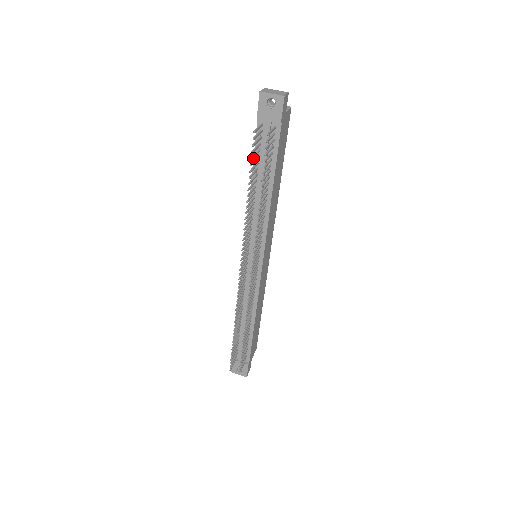
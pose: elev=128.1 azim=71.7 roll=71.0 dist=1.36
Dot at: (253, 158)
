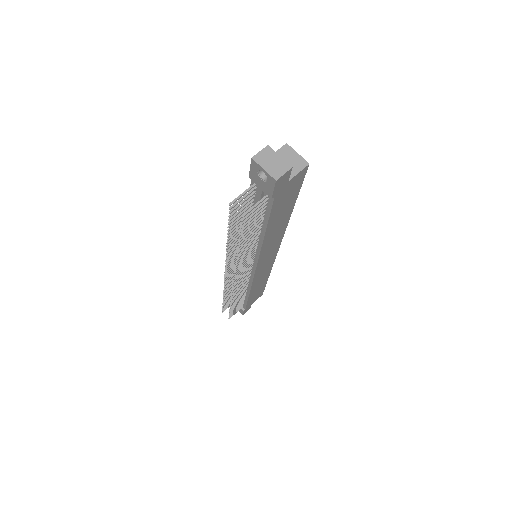
Dot at: (233, 217)
